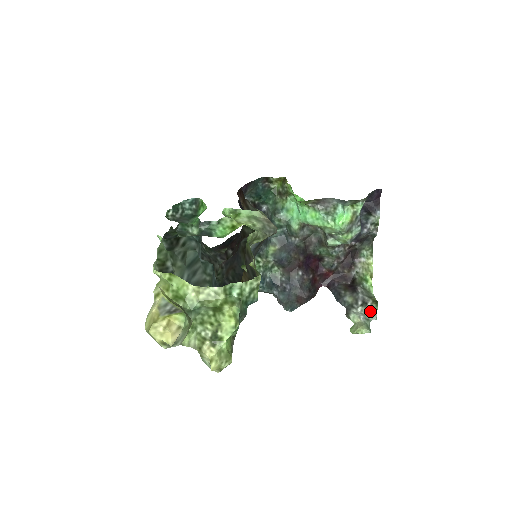
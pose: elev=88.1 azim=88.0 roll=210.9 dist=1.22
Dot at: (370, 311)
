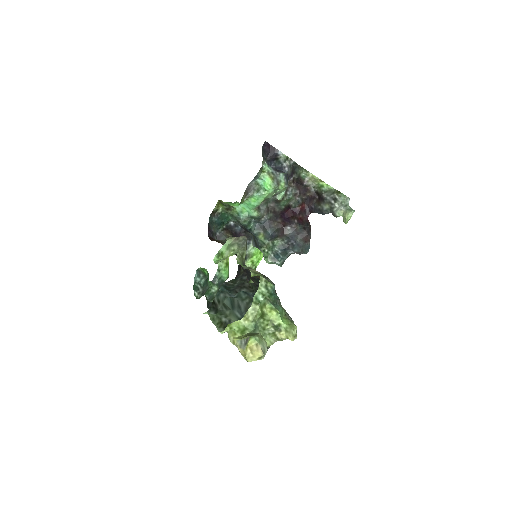
Dot at: (342, 200)
